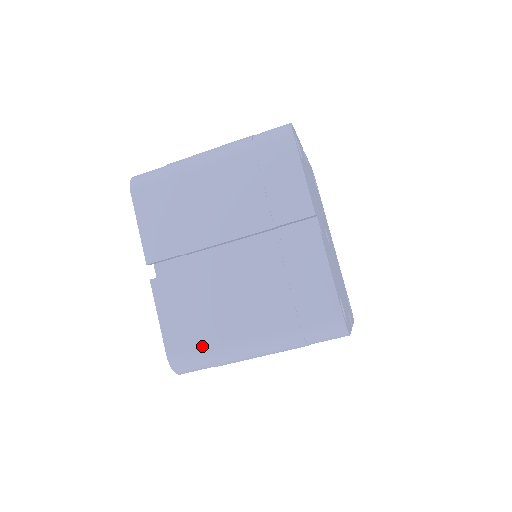
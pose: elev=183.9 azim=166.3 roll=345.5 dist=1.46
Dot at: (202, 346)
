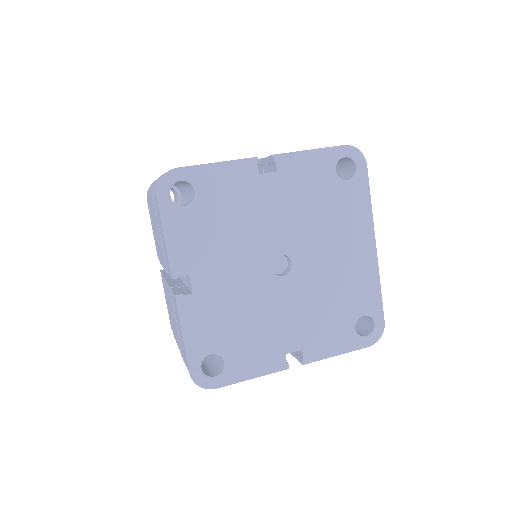
Dot at: occluded
